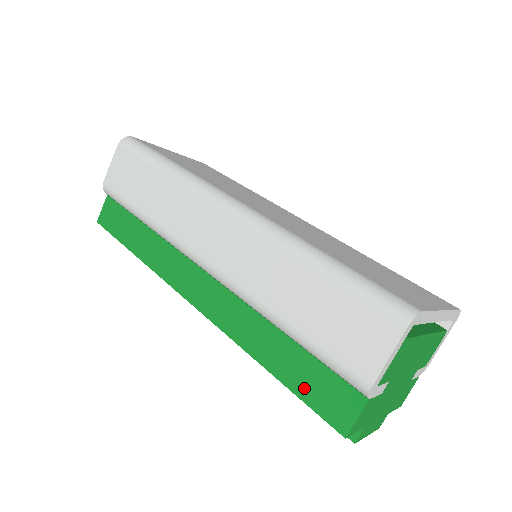
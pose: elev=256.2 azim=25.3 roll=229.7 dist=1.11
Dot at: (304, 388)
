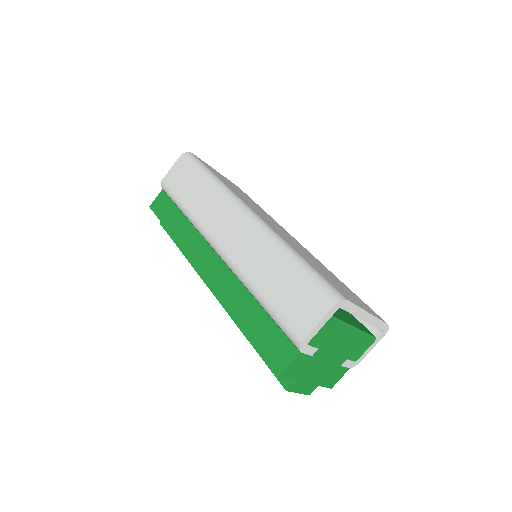
Dot at: (261, 340)
